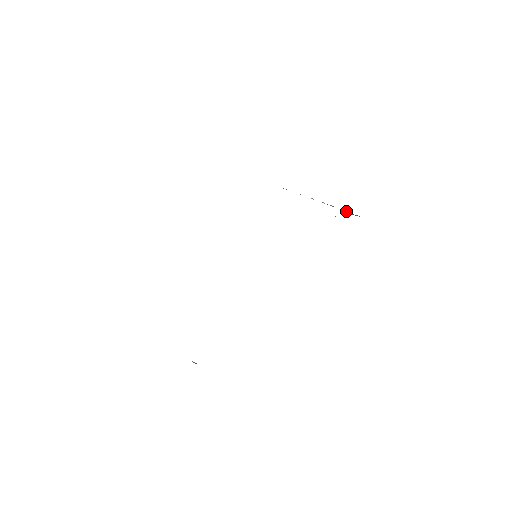
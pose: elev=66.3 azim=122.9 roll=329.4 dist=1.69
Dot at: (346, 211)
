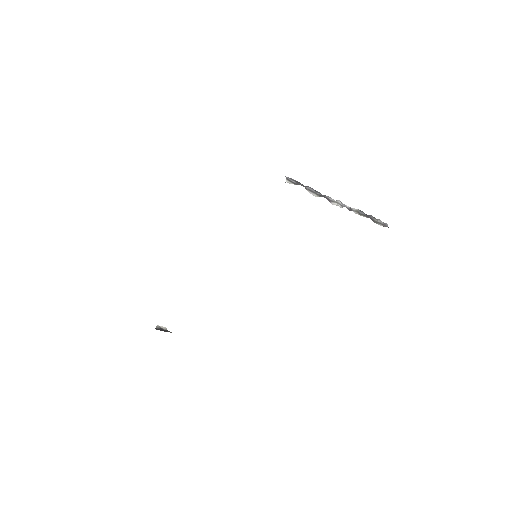
Dot at: (372, 218)
